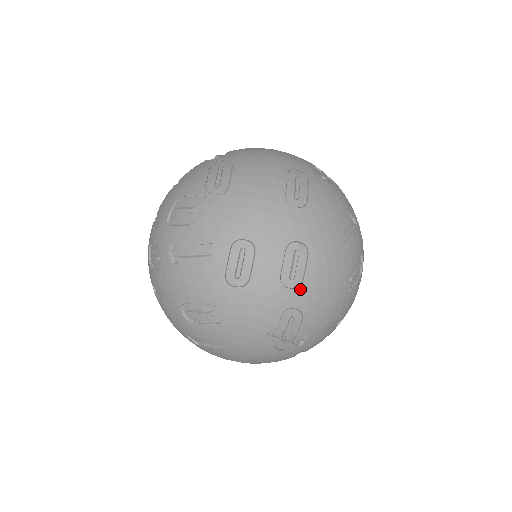
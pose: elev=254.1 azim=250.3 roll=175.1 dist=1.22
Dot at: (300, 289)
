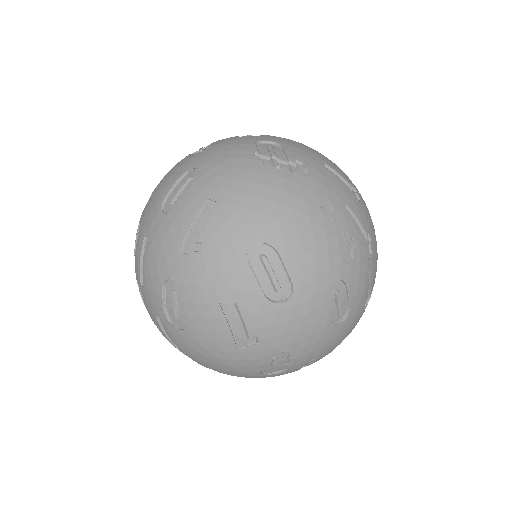
Dot at: (262, 136)
